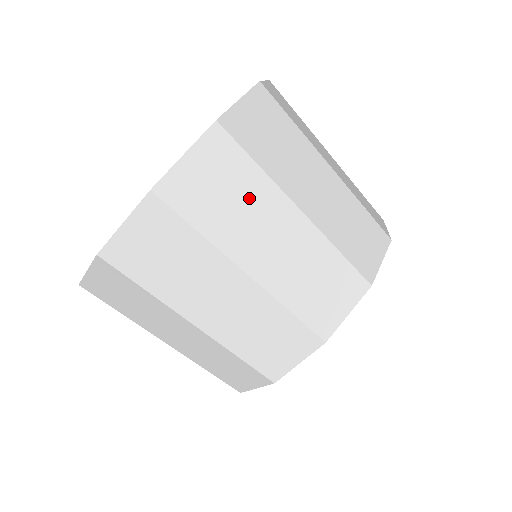
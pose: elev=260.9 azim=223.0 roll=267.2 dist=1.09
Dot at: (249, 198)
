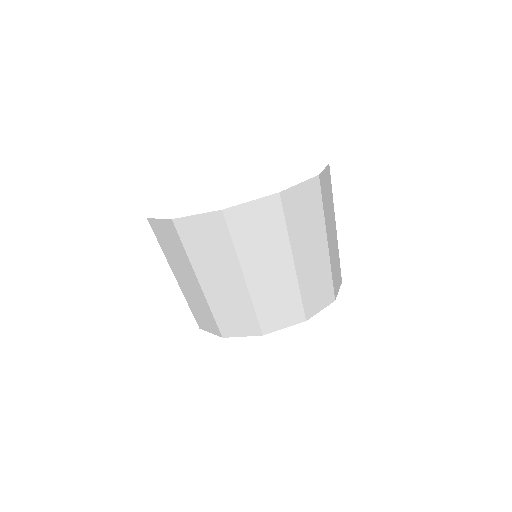
Dot at: (271, 241)
